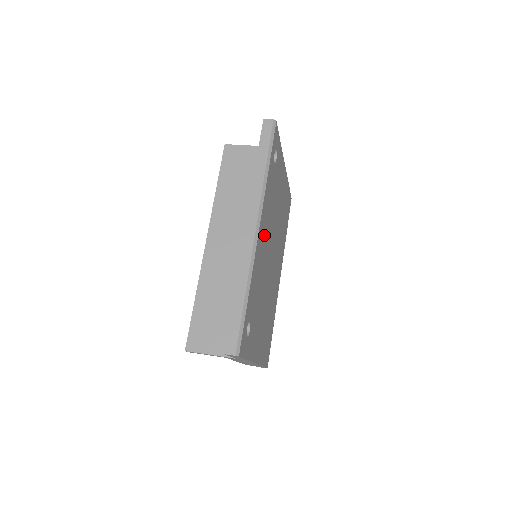
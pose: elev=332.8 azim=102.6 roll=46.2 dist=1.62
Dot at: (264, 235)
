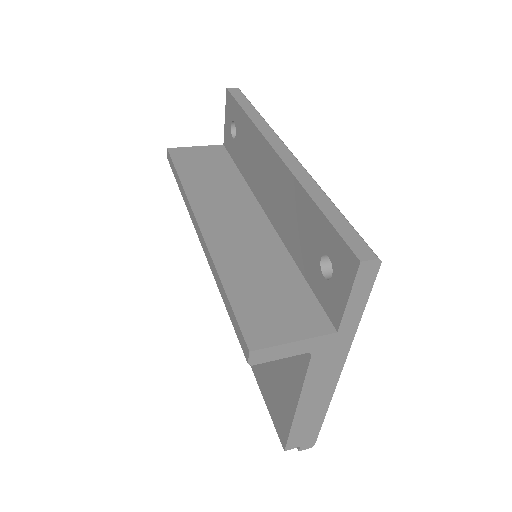
Dot at: occluded
